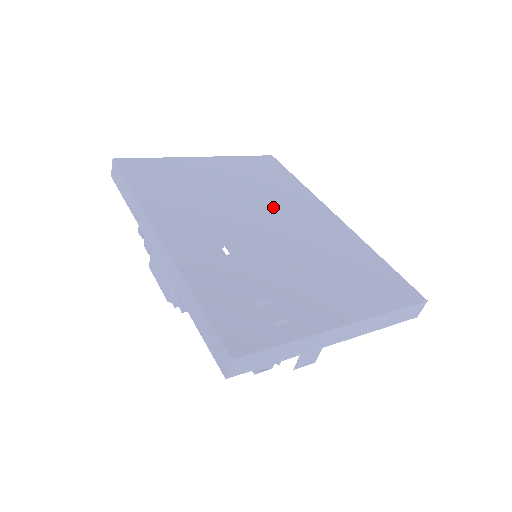
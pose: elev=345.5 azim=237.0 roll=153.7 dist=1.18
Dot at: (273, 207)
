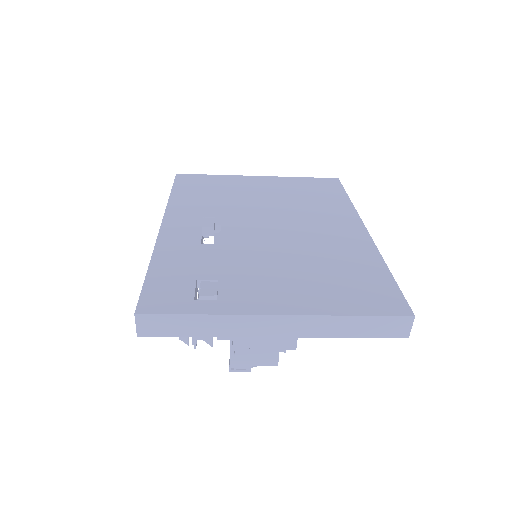
Dot at: (296, 216)
